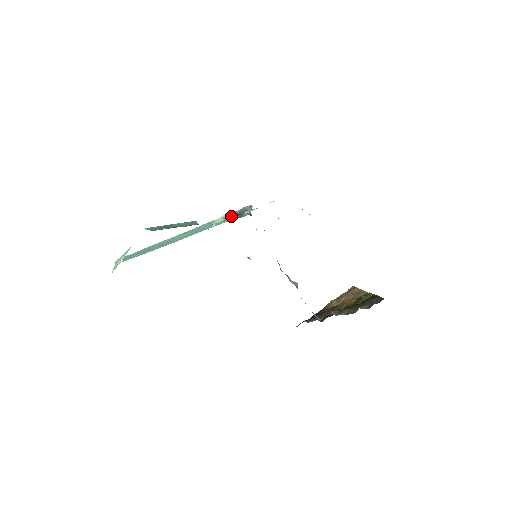
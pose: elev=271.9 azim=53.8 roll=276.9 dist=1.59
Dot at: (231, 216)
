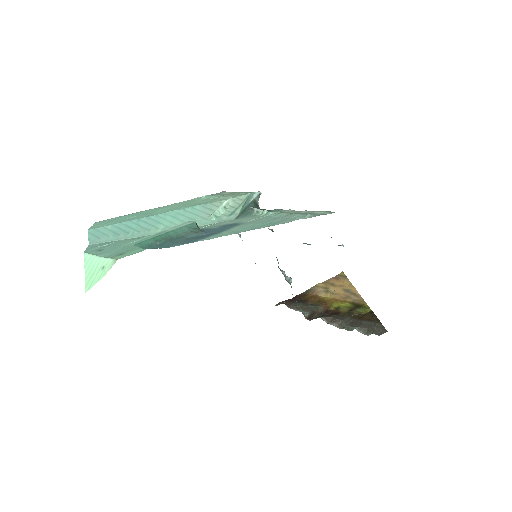
Dot at: (235, 207)
